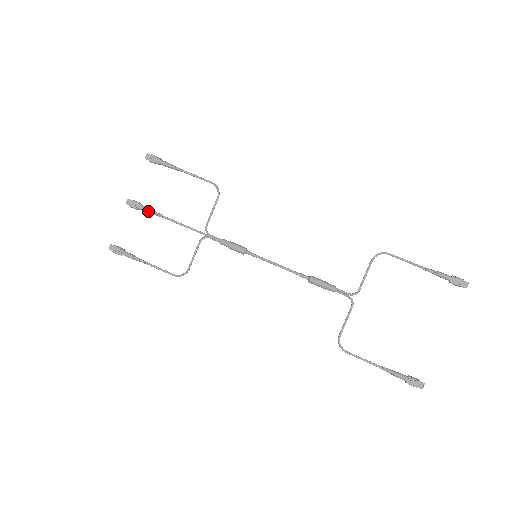
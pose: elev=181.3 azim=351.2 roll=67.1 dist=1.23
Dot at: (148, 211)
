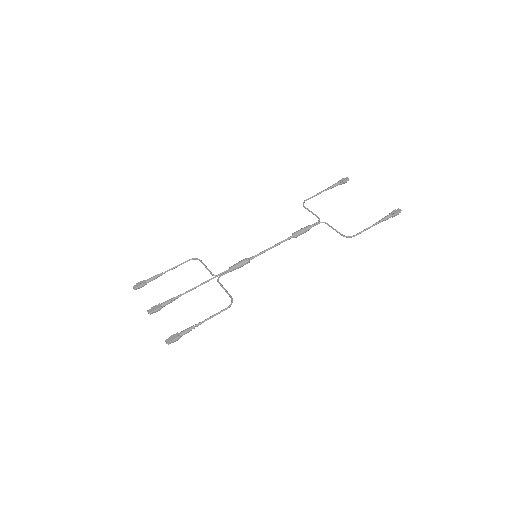
Dot at: (168, 301)
